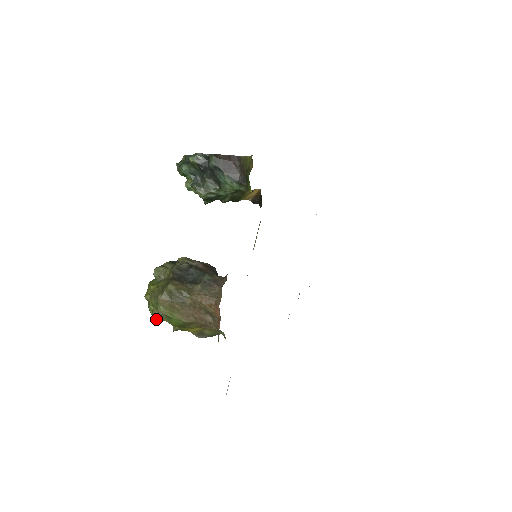
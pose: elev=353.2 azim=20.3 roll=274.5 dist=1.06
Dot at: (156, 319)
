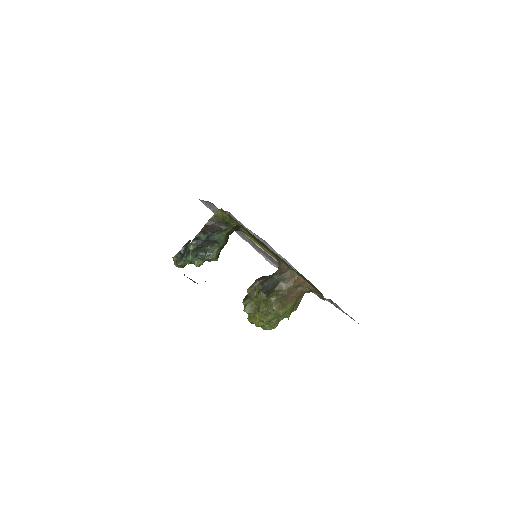
Dot at: (276, 326)
